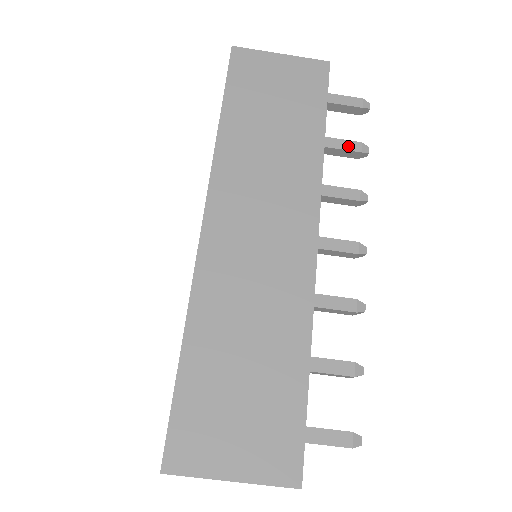
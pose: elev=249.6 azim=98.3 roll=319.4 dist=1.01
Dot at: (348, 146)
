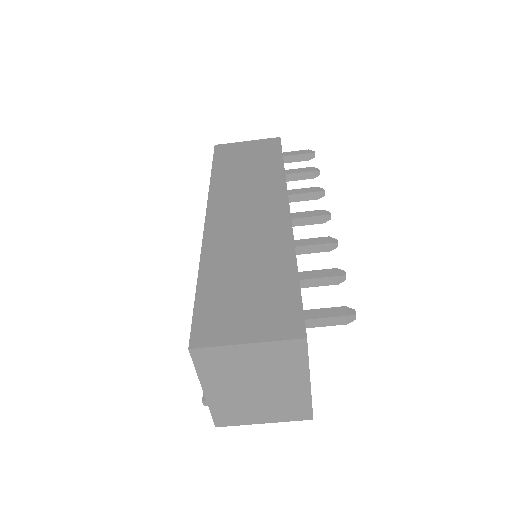
Dot at: (303, 170)
